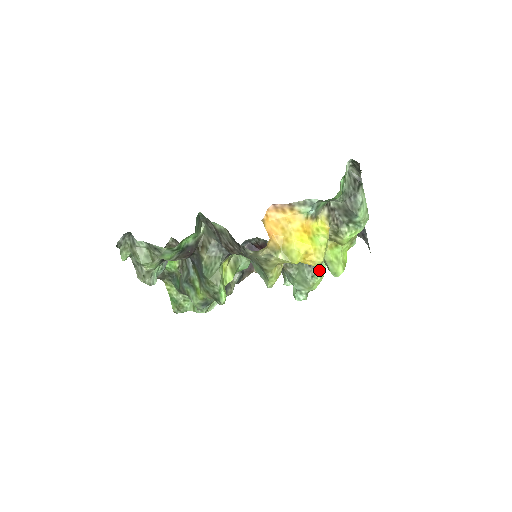
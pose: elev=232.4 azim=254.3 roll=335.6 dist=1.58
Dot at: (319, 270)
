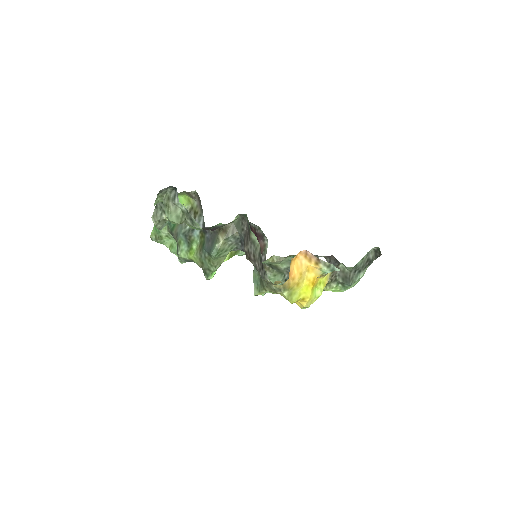
Dot at: occluded
